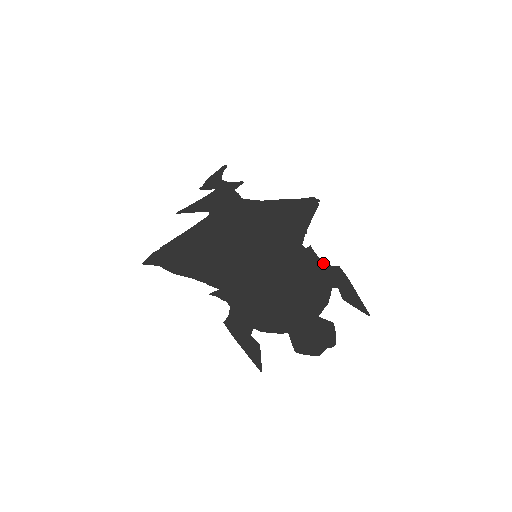
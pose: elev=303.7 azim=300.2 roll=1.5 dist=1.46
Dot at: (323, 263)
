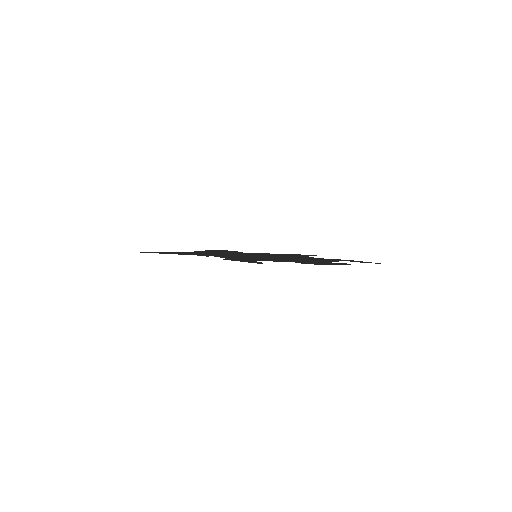
Dot at: occluded
